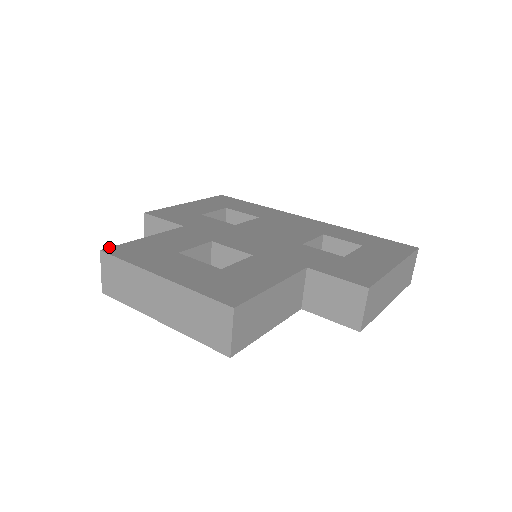
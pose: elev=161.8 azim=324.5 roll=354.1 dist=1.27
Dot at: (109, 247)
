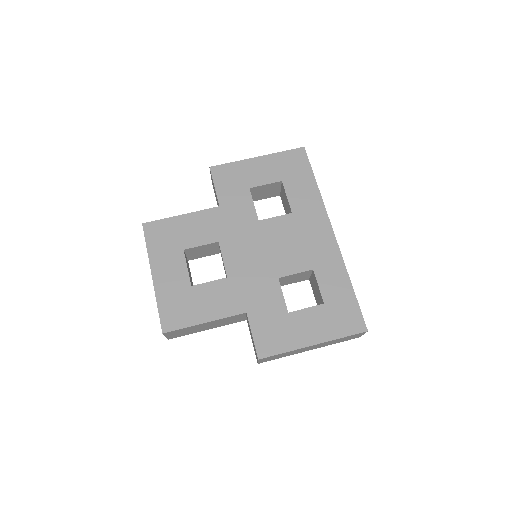
Dot at: occluded
